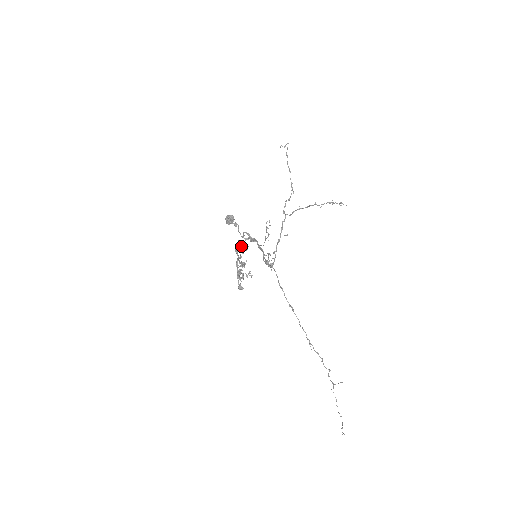
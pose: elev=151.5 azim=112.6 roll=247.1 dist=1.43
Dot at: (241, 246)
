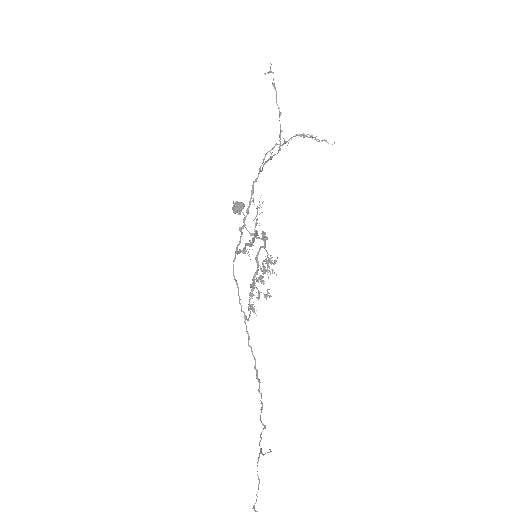
Dot at: occluded
